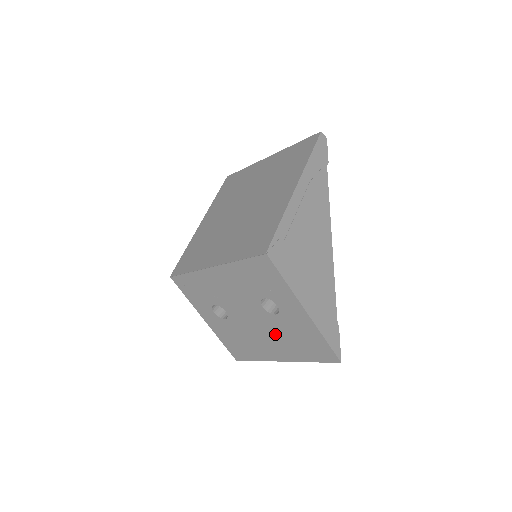
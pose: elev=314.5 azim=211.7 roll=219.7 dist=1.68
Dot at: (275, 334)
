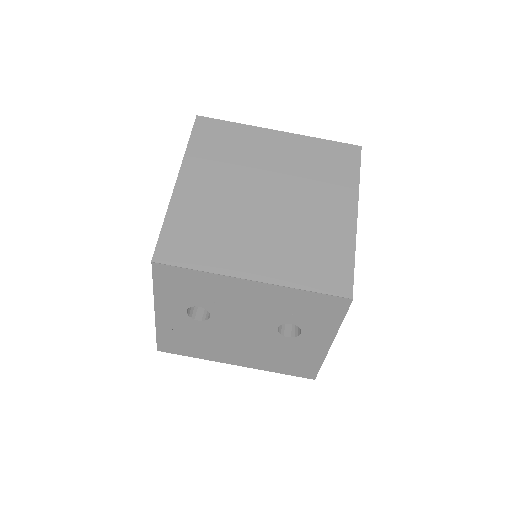
Dot at: (261, 348)
